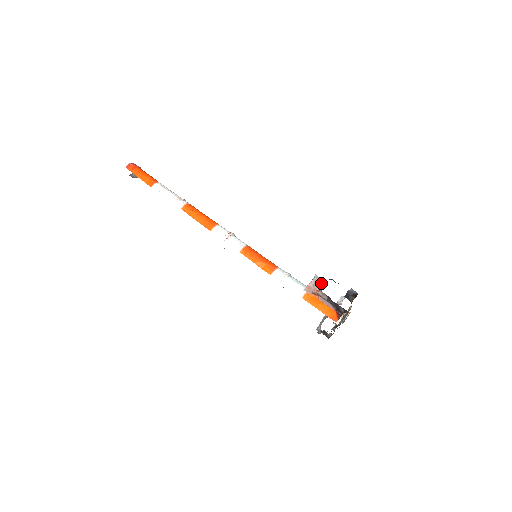
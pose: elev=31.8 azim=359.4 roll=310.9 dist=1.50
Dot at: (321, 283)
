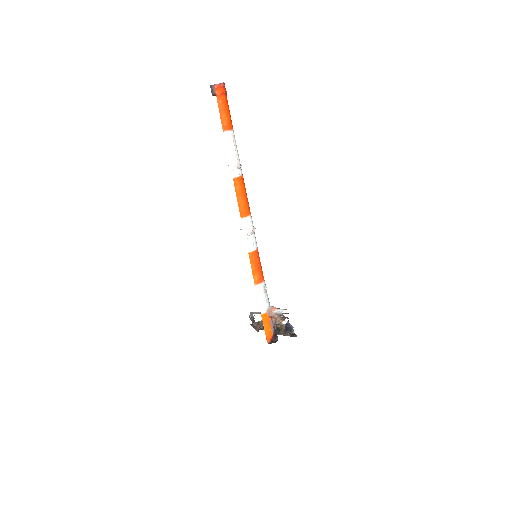
Dot at: (280, 316)
